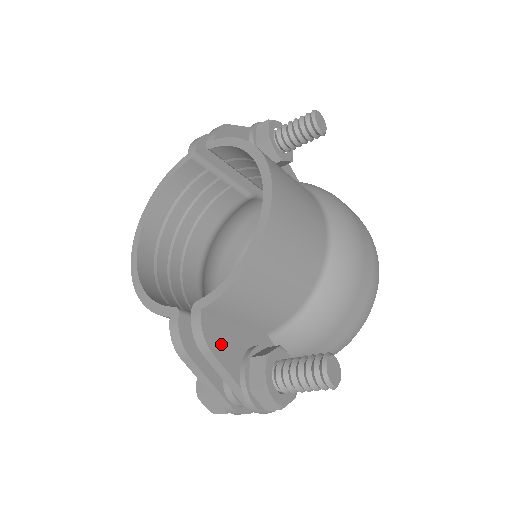
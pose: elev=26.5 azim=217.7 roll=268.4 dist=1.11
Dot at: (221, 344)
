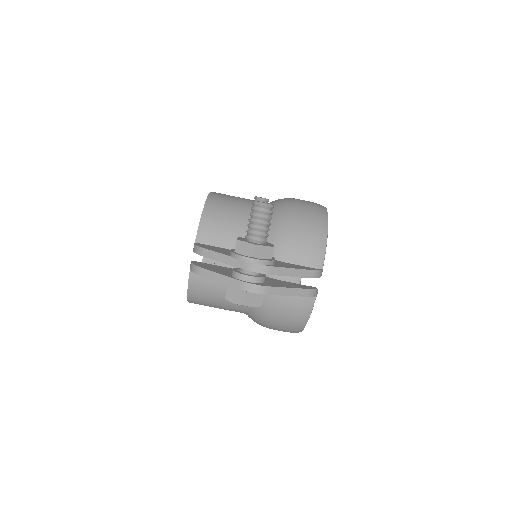
Dot at: (212, 249)
